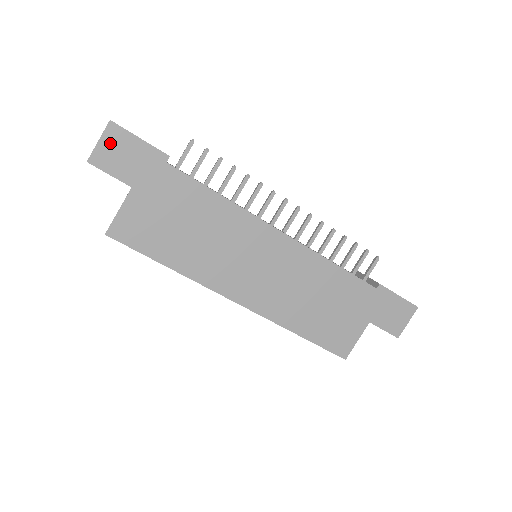
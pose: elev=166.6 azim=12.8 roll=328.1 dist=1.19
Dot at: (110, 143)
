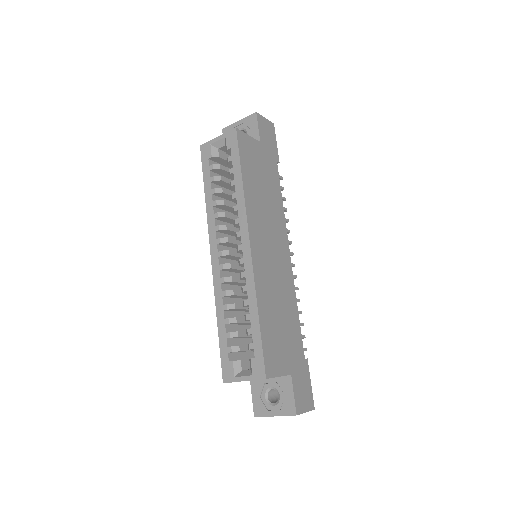
Dot at: (268, 125)
